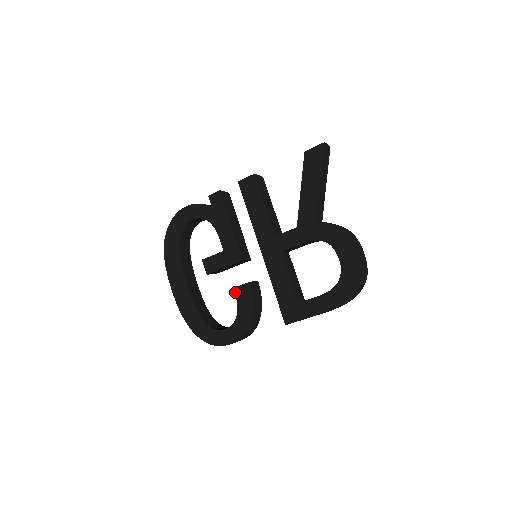
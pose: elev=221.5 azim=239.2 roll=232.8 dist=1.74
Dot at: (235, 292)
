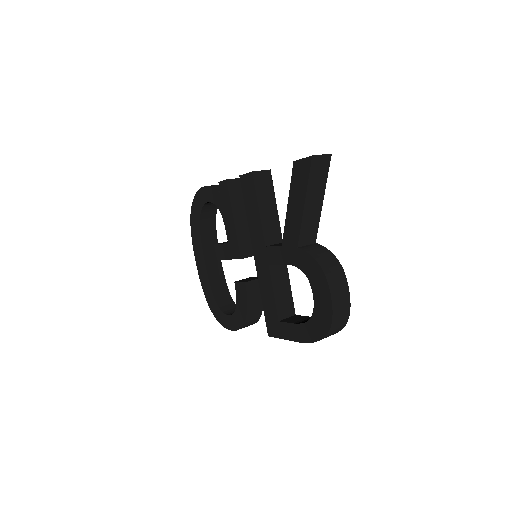
Dot at: (235, 286)
